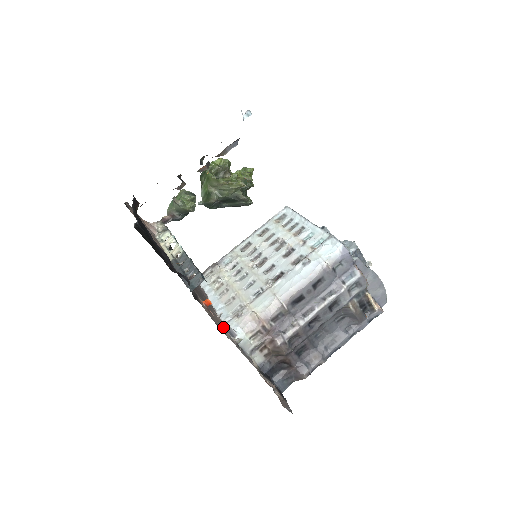
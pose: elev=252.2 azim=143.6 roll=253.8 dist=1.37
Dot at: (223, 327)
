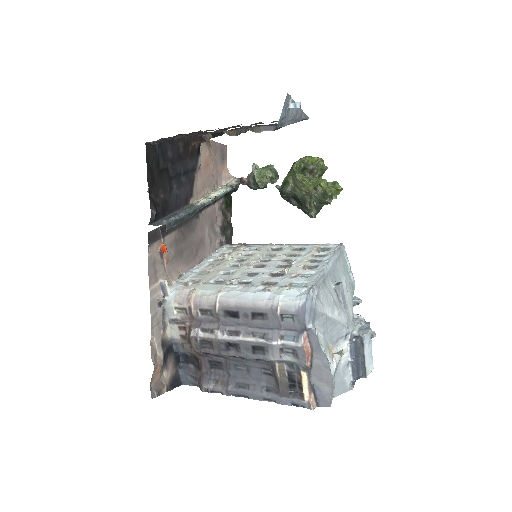
Dot at: (163, 279)
